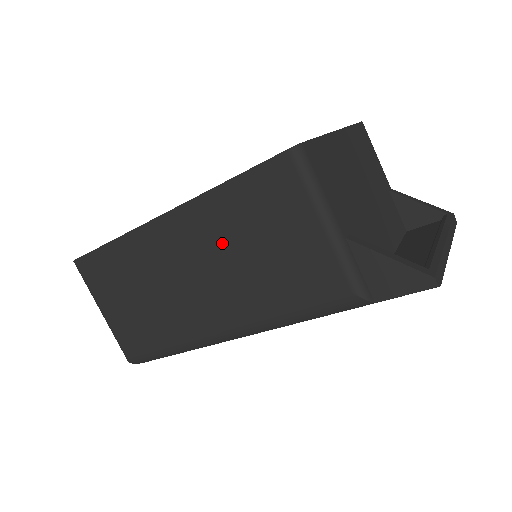
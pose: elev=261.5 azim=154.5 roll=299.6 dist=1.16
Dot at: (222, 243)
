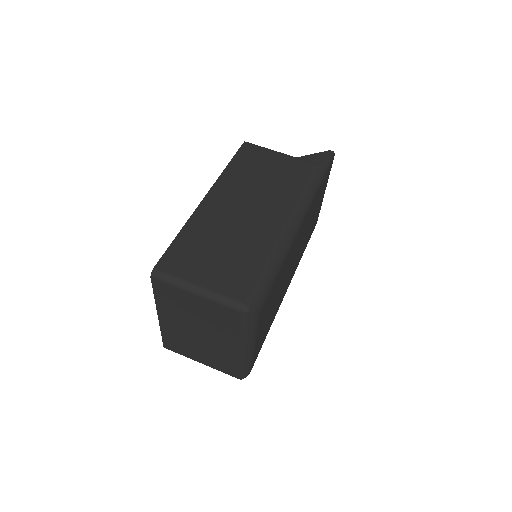
Dot at: (248, 185)
